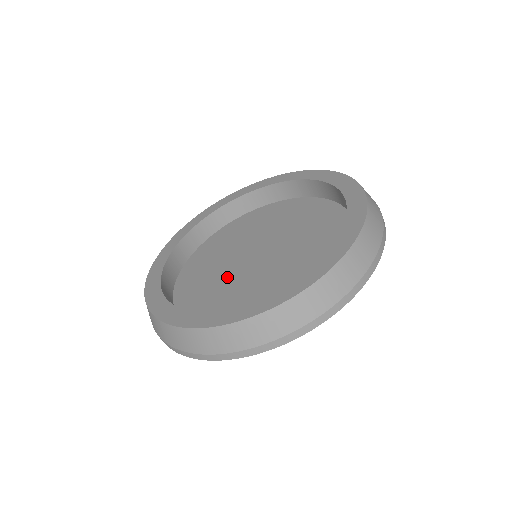
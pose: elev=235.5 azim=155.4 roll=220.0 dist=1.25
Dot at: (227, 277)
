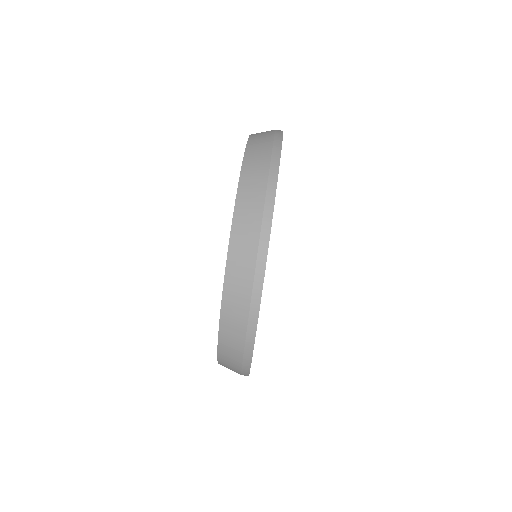
Dot at: occluded
